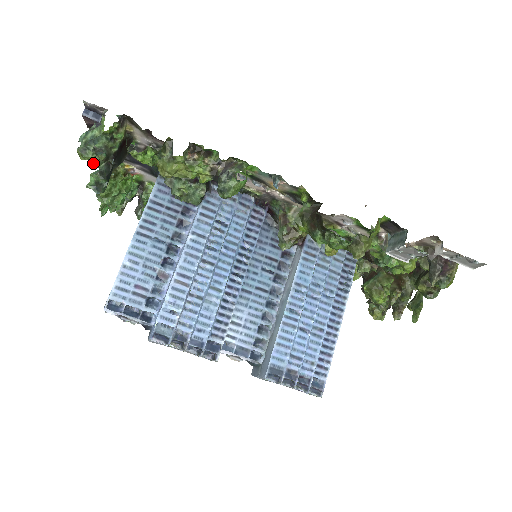
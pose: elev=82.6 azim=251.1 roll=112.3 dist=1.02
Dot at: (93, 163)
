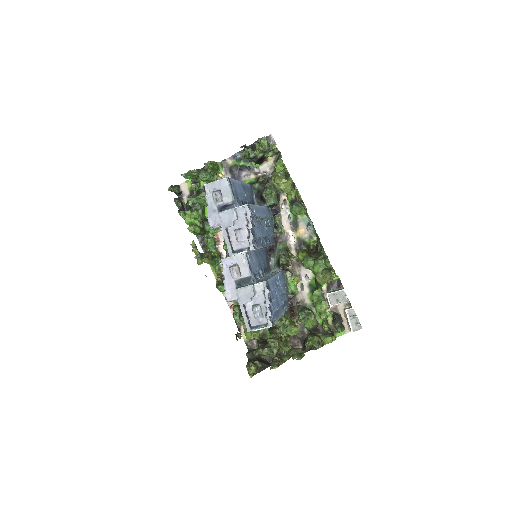
Dot at: (260, 147)
